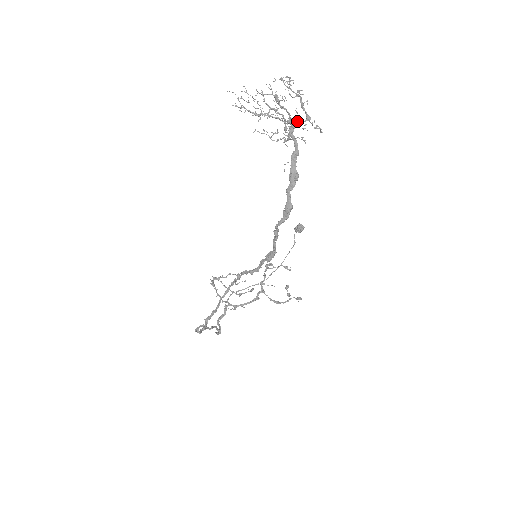
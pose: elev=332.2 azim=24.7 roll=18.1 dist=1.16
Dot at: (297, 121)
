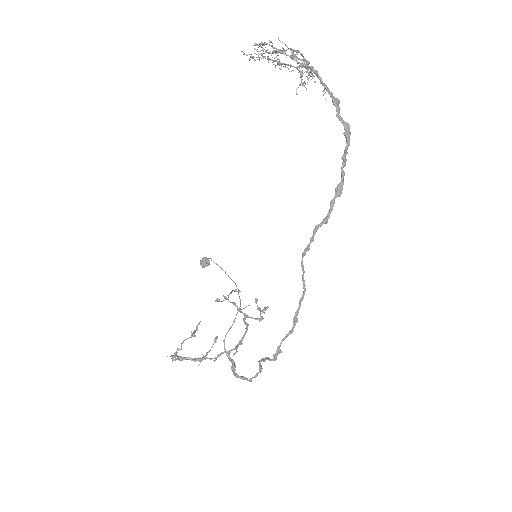
Dot at: (305, 64)
